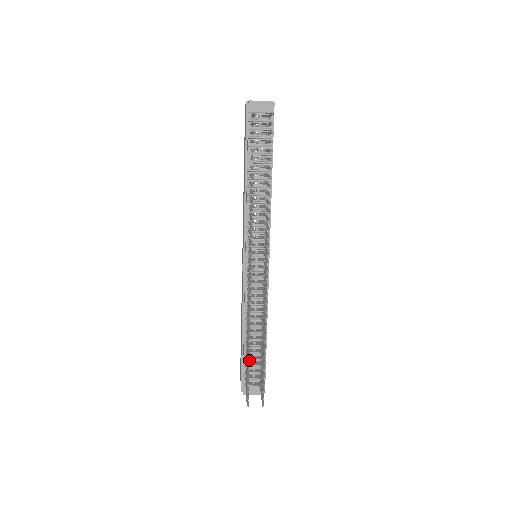
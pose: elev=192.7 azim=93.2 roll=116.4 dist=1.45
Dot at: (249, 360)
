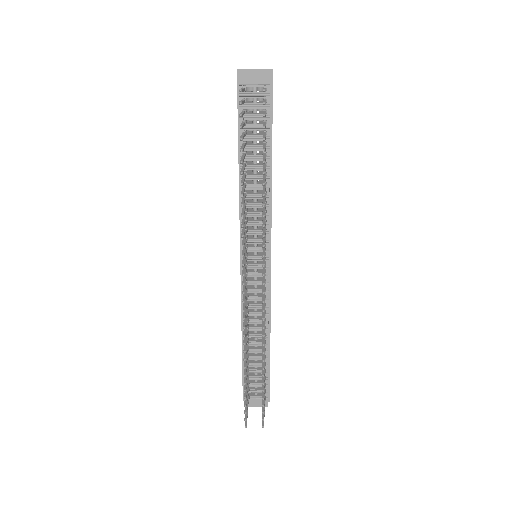
Dot at: (246, 379)
